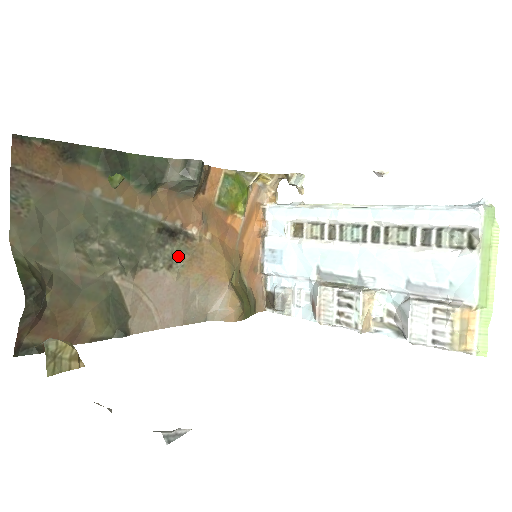
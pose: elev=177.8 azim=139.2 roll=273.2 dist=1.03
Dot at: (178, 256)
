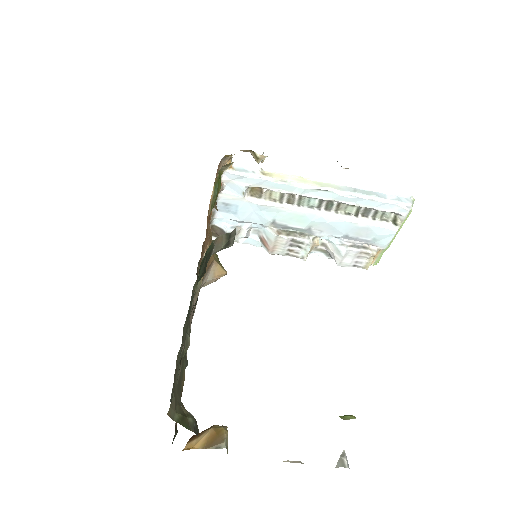
Dot at: (198, 282)
